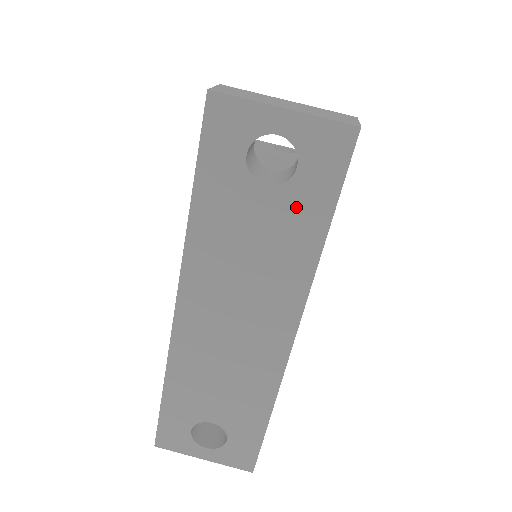
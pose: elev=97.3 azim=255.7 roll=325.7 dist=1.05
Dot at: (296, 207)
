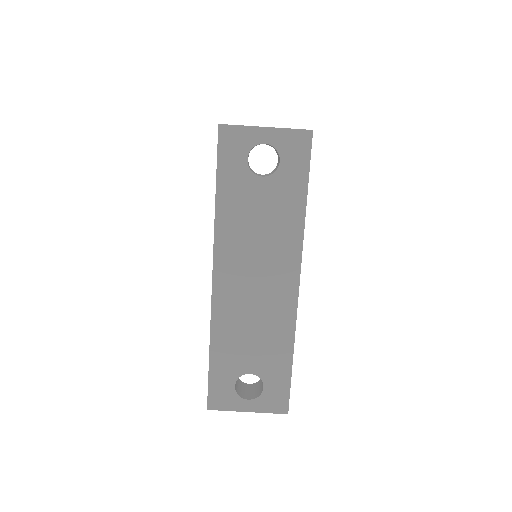
Dot at: (284, 187)
